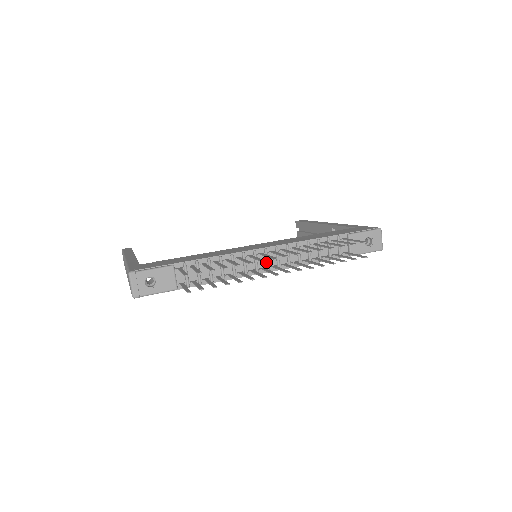
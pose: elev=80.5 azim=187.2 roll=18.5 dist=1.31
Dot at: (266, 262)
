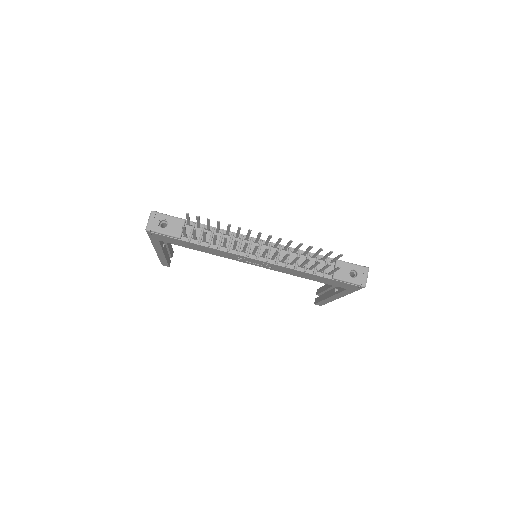
Dot at: (258, 250)
